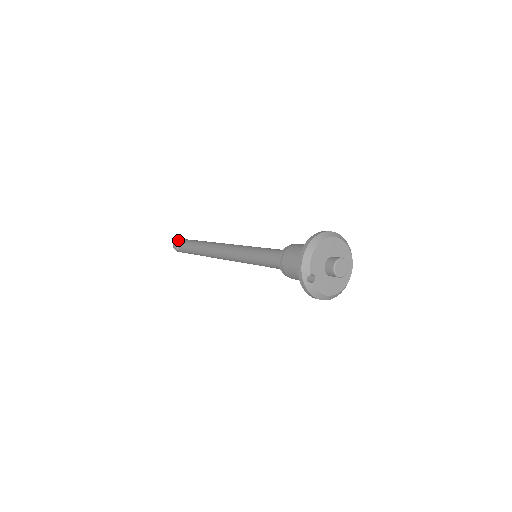
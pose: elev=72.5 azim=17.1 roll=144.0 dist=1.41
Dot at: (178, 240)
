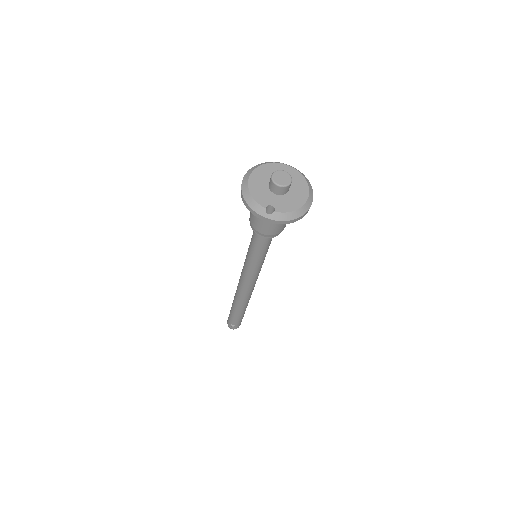
Dot at: (227, 320)
